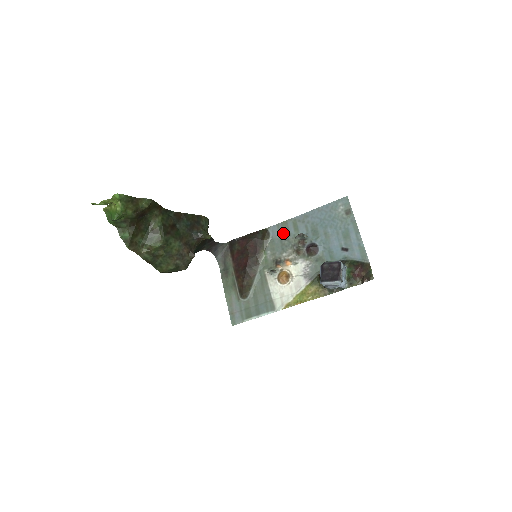
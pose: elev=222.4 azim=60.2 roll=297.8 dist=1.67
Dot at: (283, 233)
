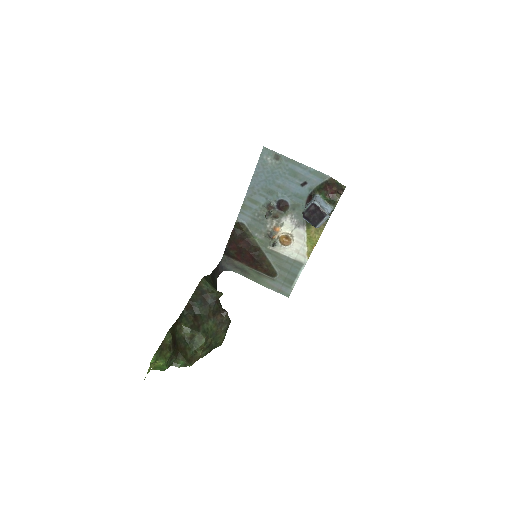
Dot at: (251, 214)
